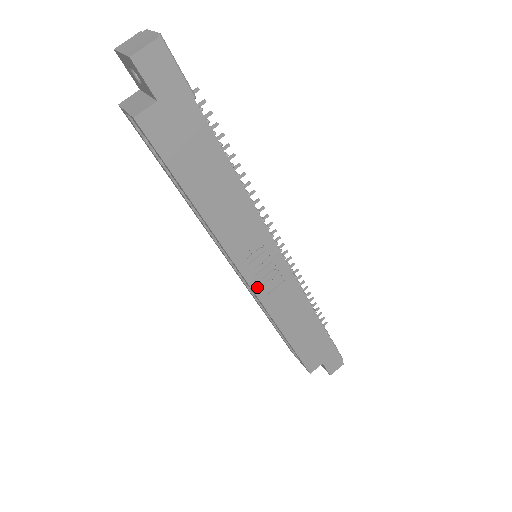
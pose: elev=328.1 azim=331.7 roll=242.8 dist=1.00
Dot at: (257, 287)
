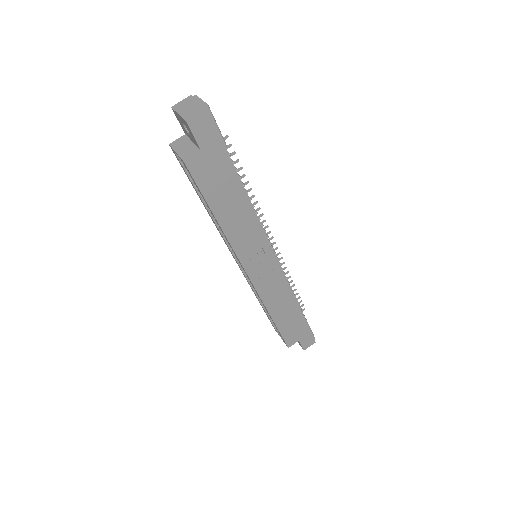
Dot at: (255, 280)
